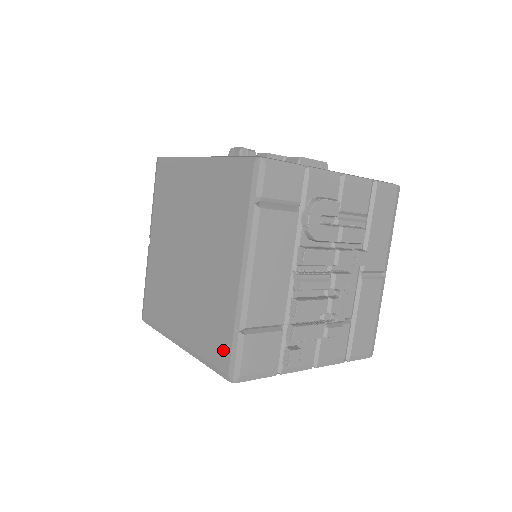
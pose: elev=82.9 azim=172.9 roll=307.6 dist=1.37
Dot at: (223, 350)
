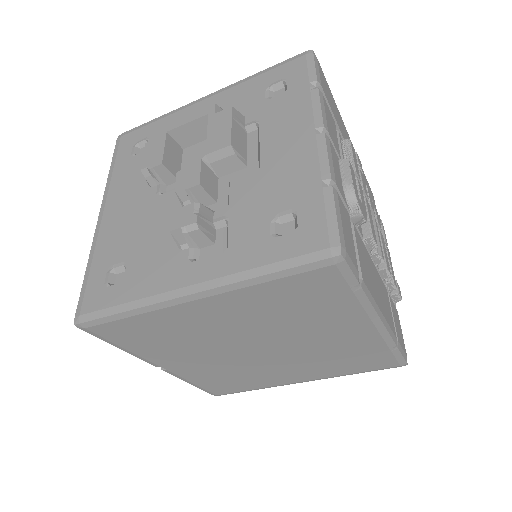
Dot at: (382, 362)
